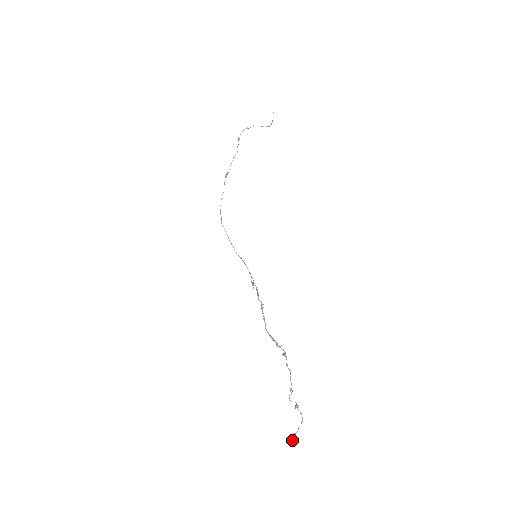
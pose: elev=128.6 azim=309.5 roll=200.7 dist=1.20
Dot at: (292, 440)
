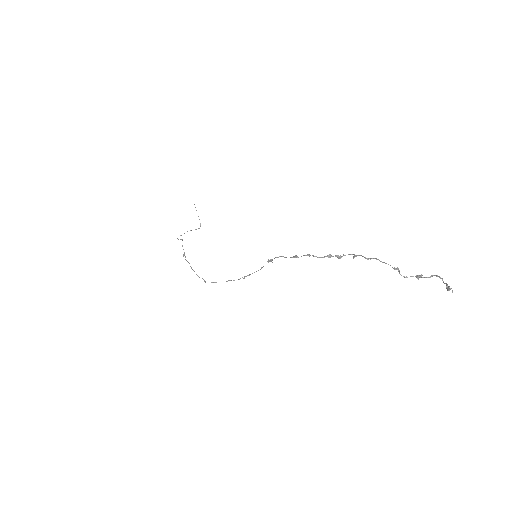
Dot at: occluded
